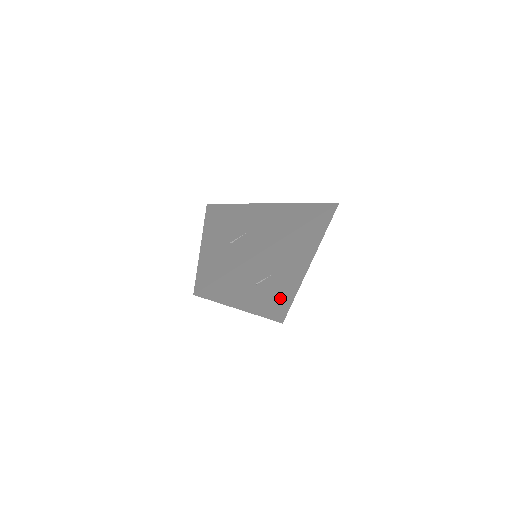
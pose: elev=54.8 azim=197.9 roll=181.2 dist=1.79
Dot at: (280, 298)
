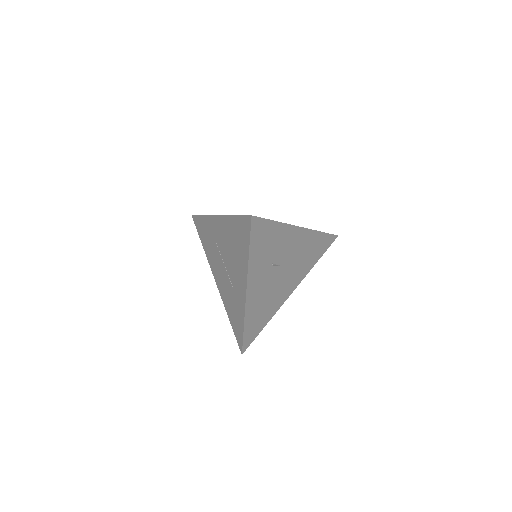
Dot at: (264, 310)
